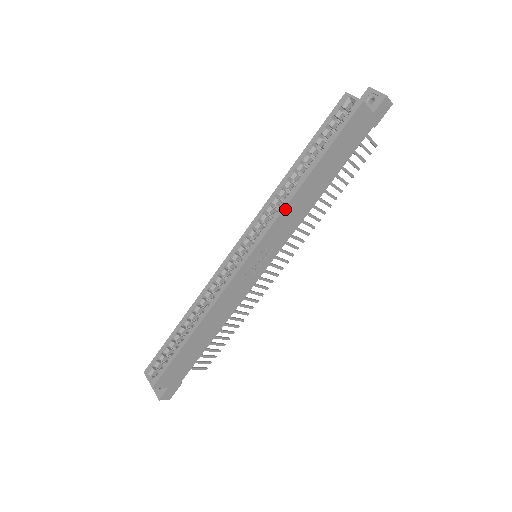
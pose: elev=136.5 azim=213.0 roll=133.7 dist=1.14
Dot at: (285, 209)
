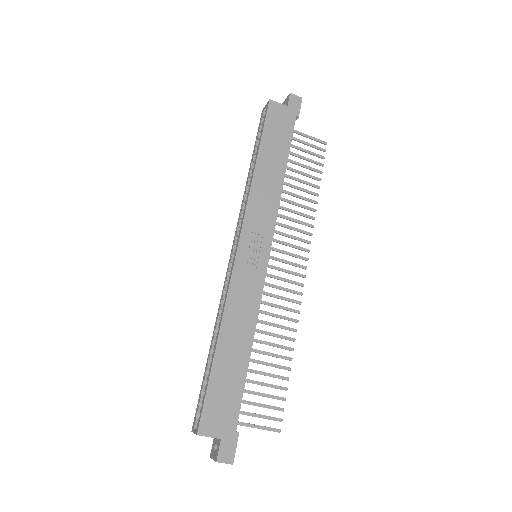
Dot at: (251, 194)
